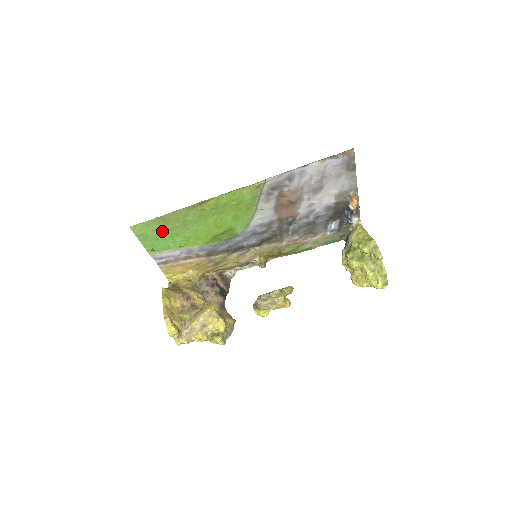
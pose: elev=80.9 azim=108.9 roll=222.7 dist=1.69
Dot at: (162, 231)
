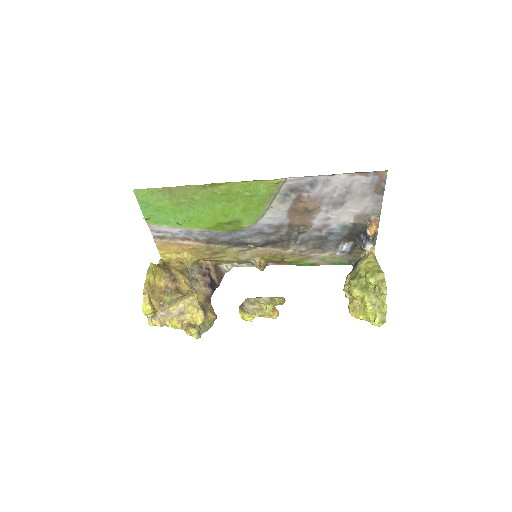
Dot at: (166, 203)
